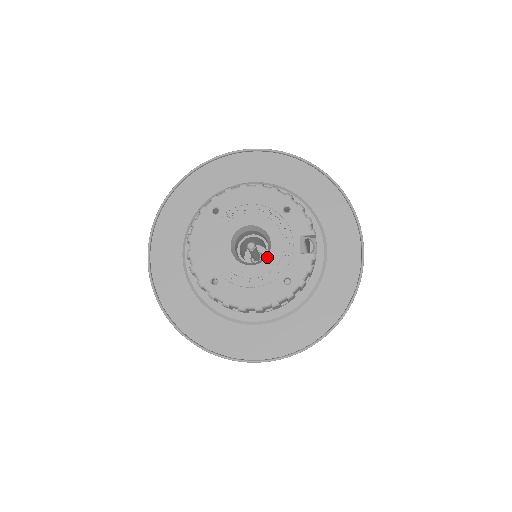
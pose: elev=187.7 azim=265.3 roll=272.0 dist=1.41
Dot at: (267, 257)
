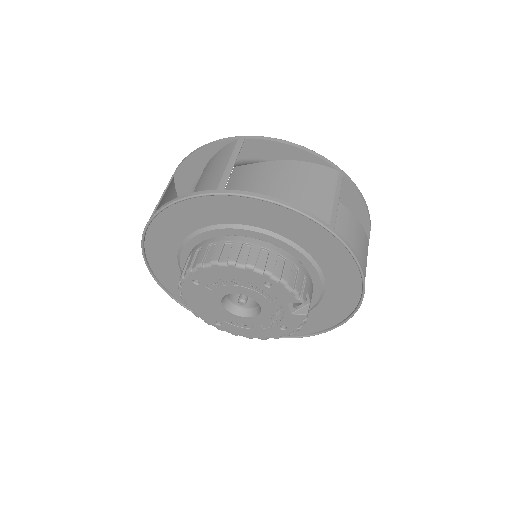
Dot at: (260, 314)
